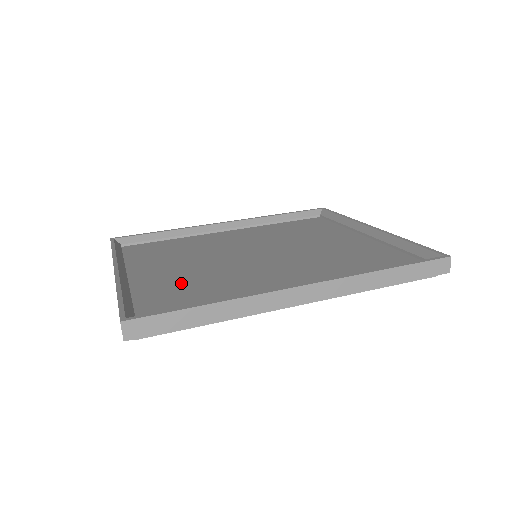
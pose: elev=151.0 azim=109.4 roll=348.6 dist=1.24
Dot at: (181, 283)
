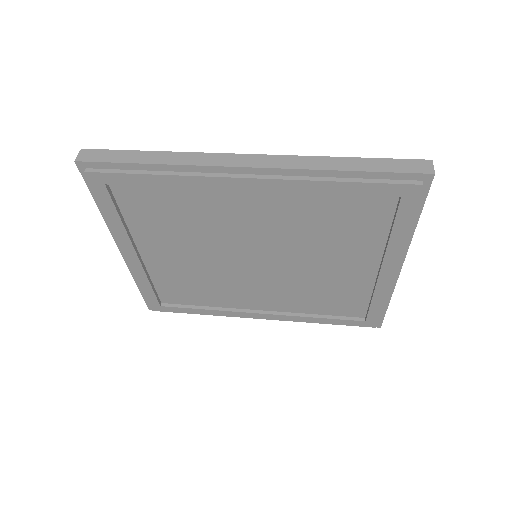
Dot at: (163, 221)
